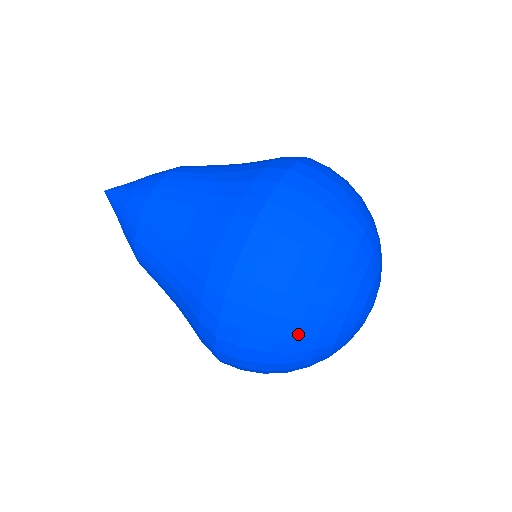
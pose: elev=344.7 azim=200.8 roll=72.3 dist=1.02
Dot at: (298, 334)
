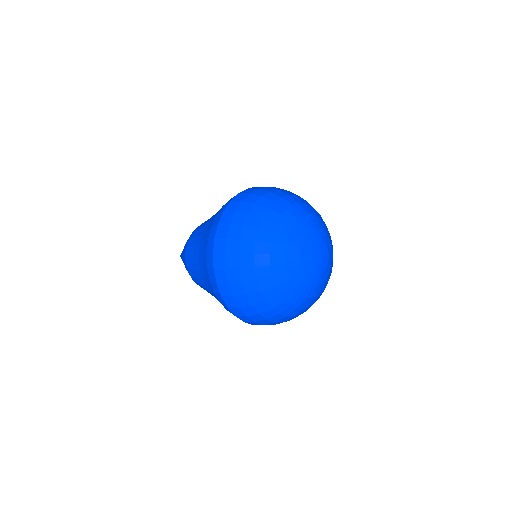
Dot at: (256, 263)
